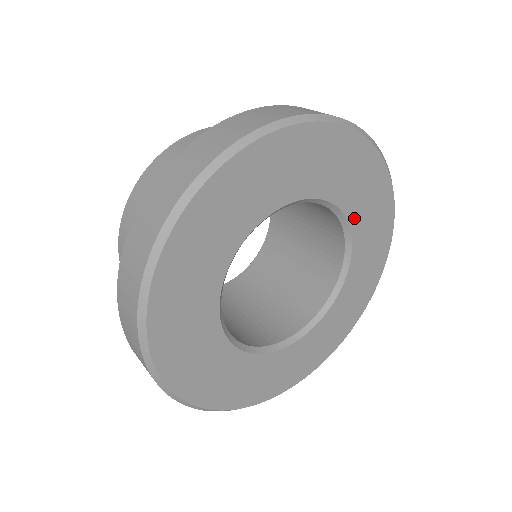
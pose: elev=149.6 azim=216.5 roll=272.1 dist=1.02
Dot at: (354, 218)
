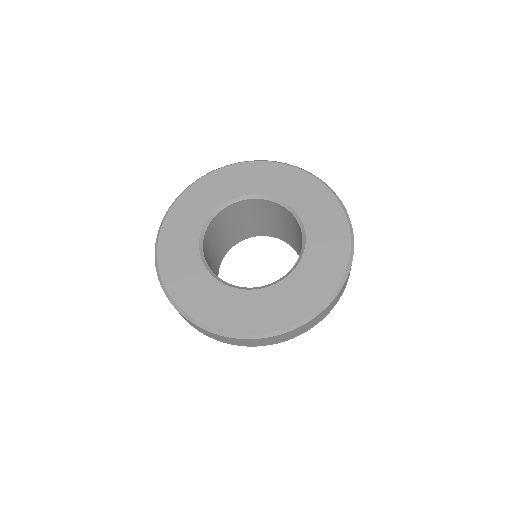
Dot at: (303, 213)
